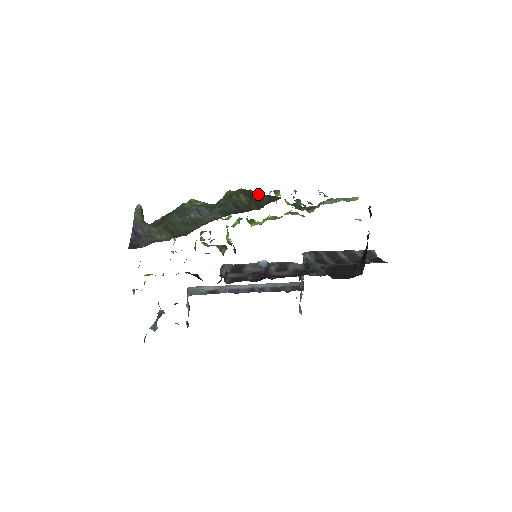
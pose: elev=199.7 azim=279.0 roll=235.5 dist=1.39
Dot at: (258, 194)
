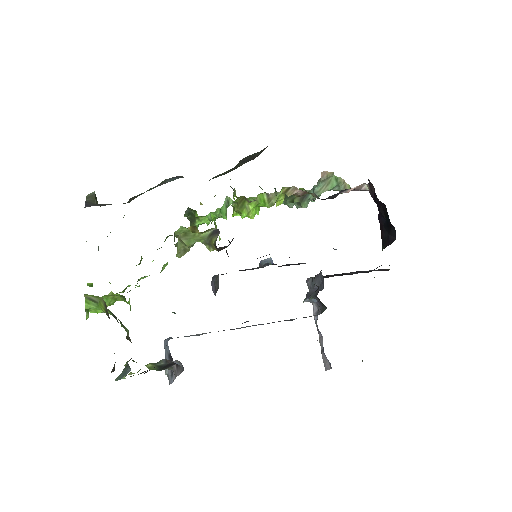
Dot at: (246, 157)
